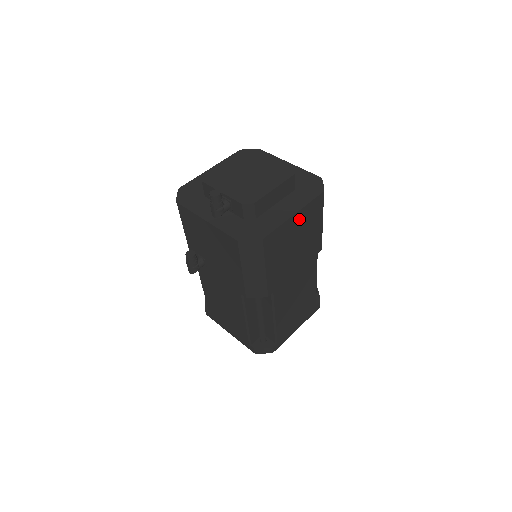
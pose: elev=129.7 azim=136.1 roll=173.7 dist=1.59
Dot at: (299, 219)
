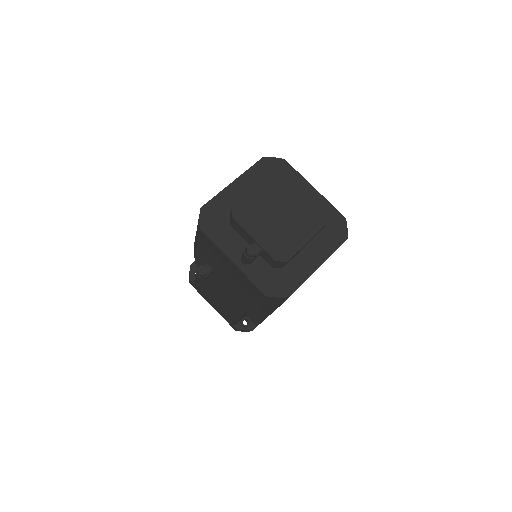
Dot at: occluded
